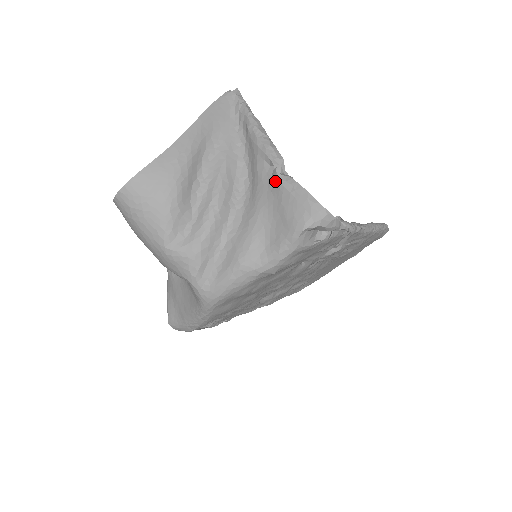
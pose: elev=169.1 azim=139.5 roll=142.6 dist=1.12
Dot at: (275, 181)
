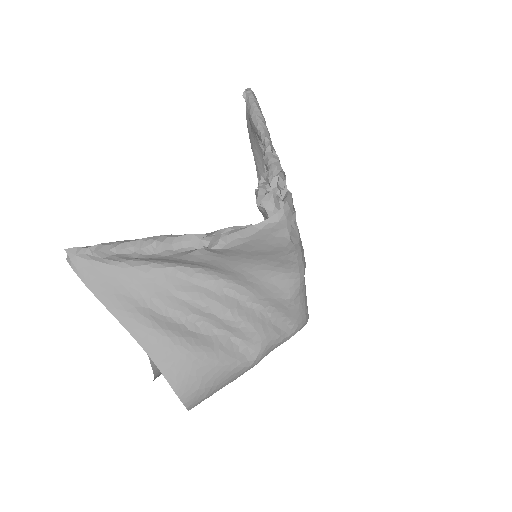
Dot at: (220, 252)
